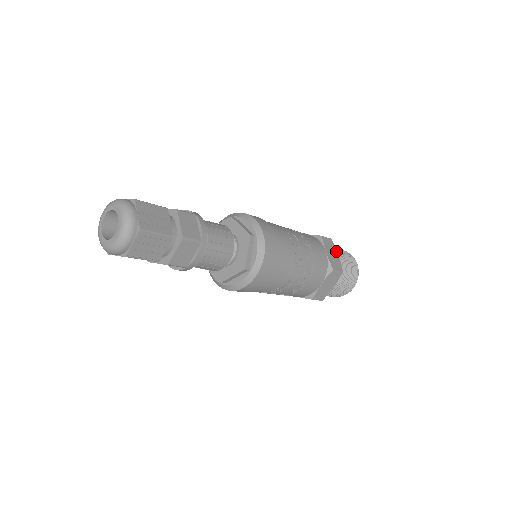
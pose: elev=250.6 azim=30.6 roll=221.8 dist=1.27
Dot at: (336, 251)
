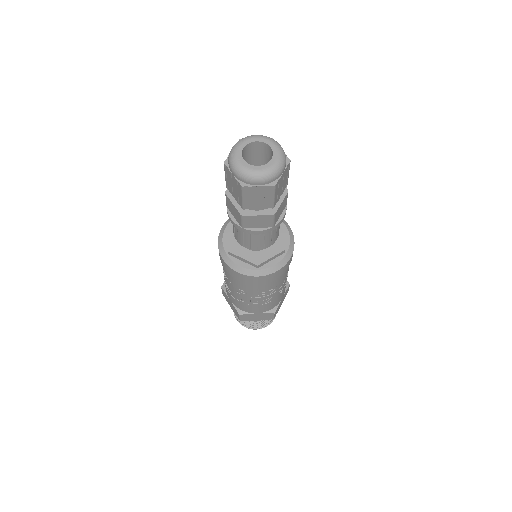
Dot at: occluded
